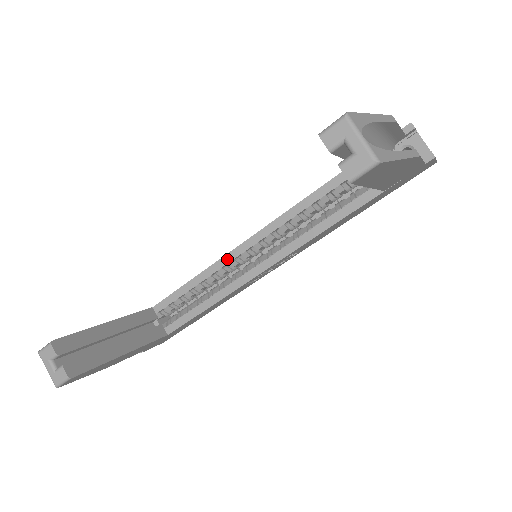
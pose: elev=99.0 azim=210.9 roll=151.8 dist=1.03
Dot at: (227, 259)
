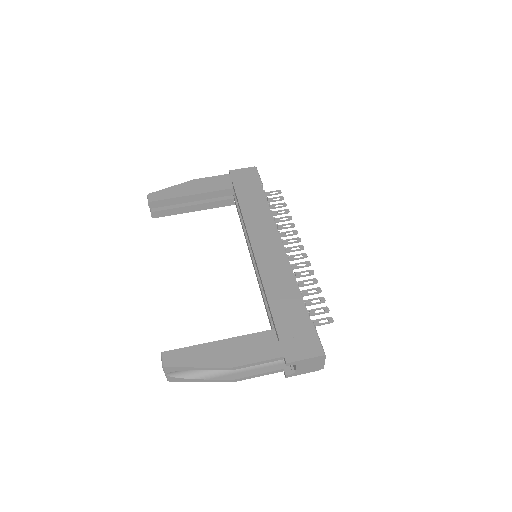
Dot at: (248, 237)
